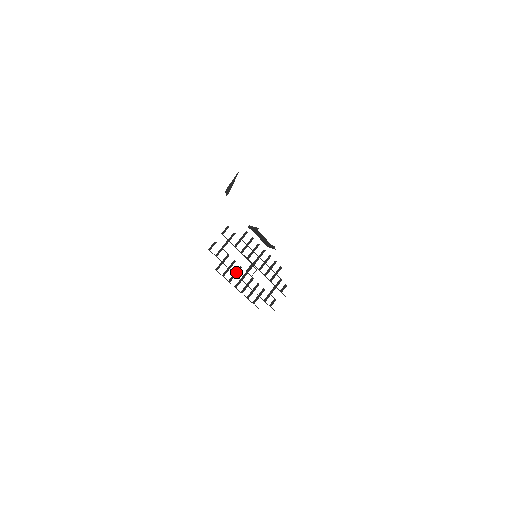
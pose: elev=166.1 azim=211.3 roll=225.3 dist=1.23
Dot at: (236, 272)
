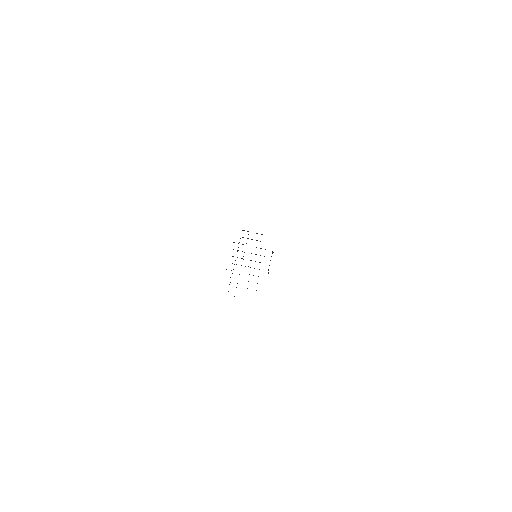
Dot at: occluded
